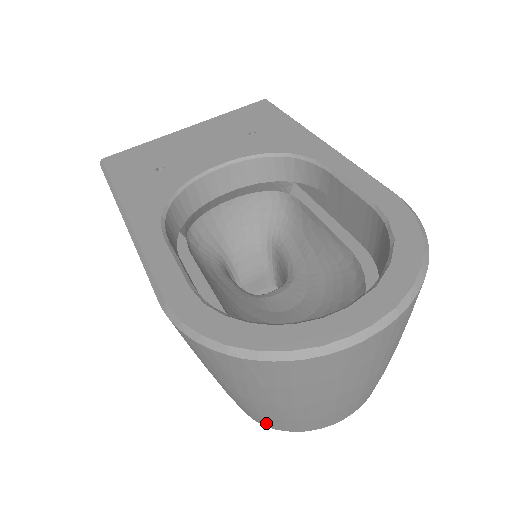
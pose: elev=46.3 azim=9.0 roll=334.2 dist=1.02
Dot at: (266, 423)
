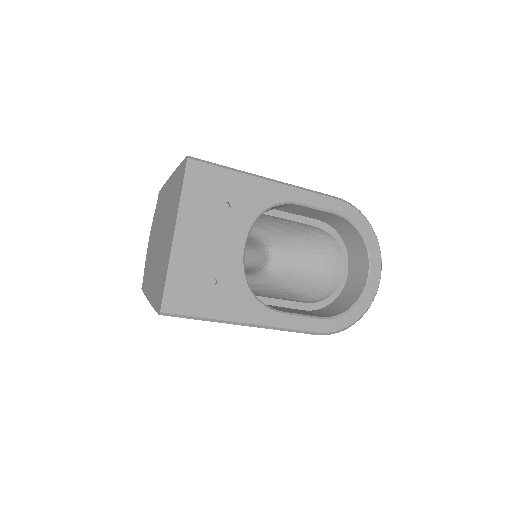
Dot at: occluded
